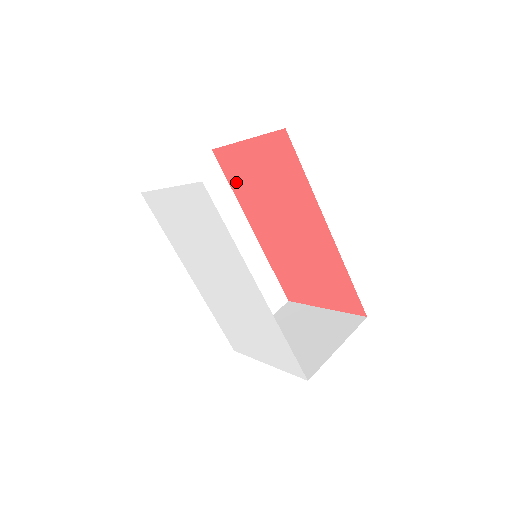
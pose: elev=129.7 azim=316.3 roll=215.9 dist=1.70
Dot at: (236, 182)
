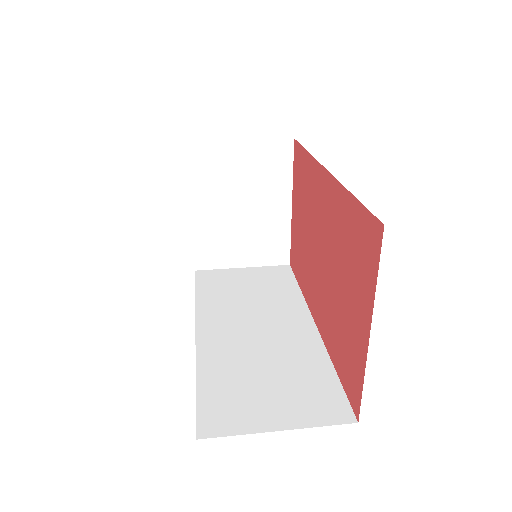
Dot at: (299, 271)
